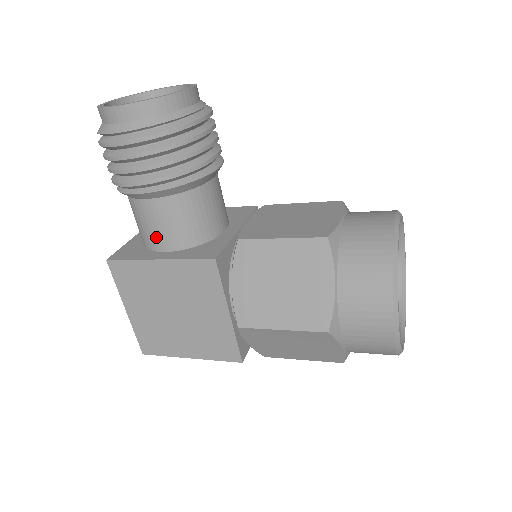
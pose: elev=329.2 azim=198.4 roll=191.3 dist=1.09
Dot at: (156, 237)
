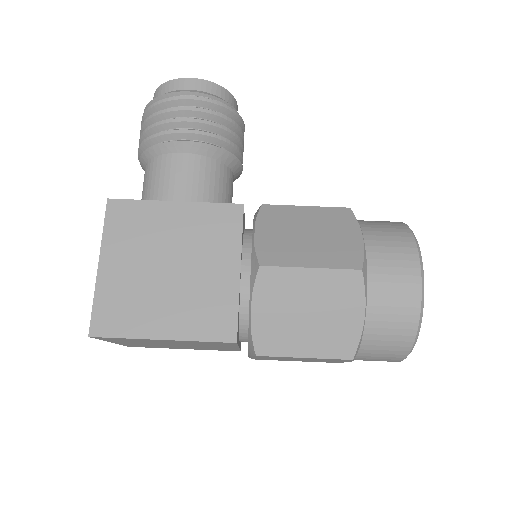
Dot at: (174, 191)
